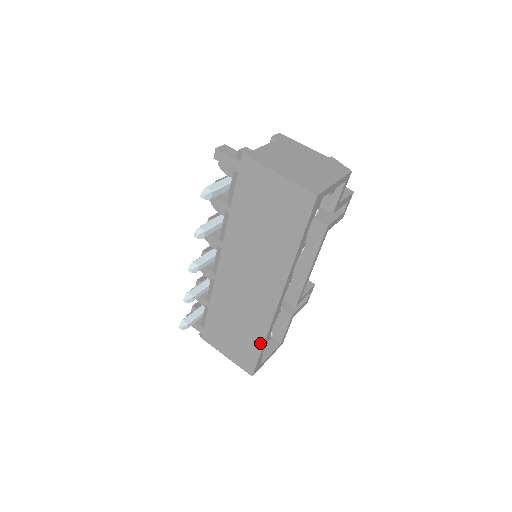
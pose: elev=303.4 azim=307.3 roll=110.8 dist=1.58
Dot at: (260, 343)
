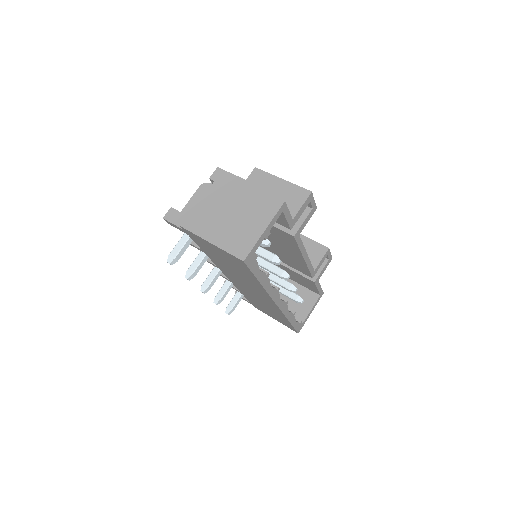
Dot at: (286, 320)
